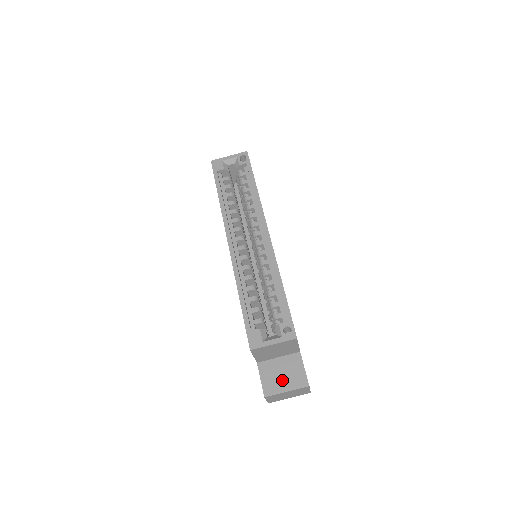
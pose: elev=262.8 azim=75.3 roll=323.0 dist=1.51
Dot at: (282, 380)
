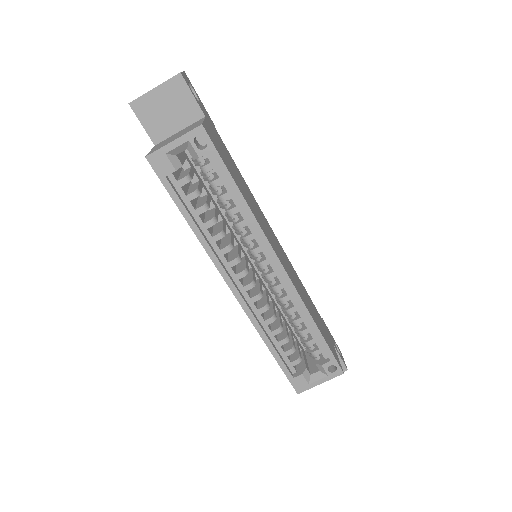
Dot at: occluded
